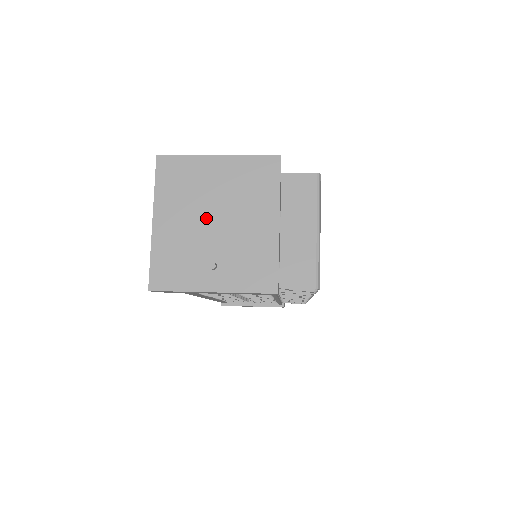
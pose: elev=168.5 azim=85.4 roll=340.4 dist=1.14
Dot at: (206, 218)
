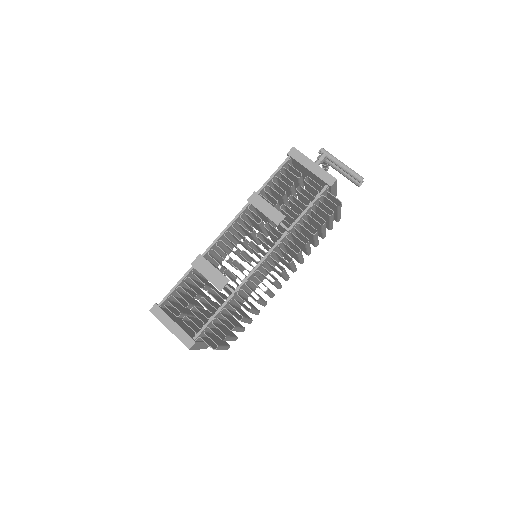
Dot at: occluded
